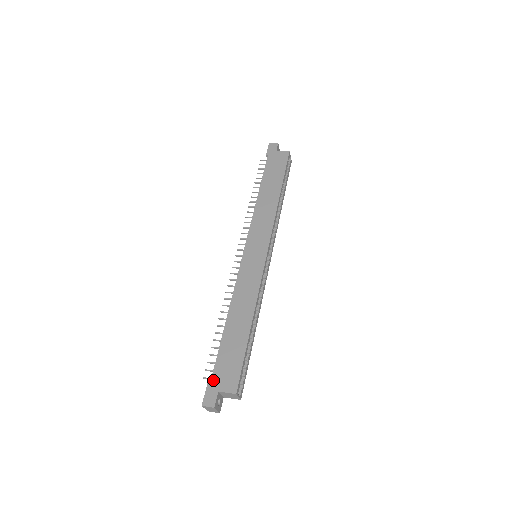
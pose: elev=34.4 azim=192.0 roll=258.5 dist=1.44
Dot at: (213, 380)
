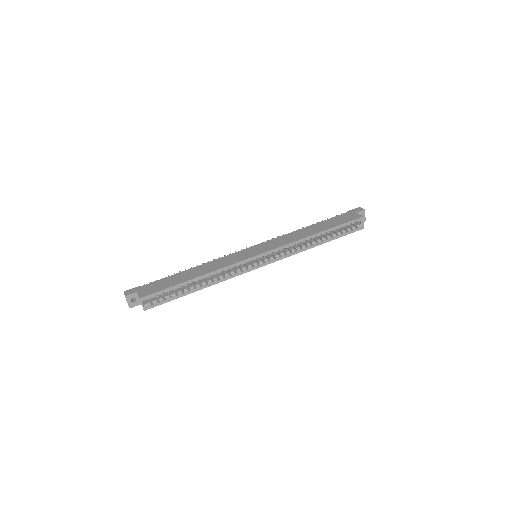
Dot at: (144, 286)
